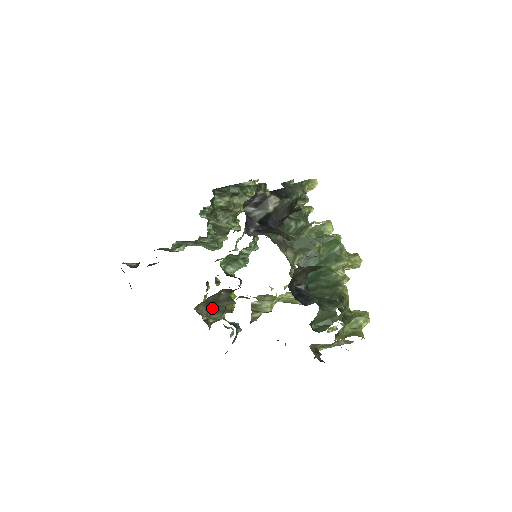
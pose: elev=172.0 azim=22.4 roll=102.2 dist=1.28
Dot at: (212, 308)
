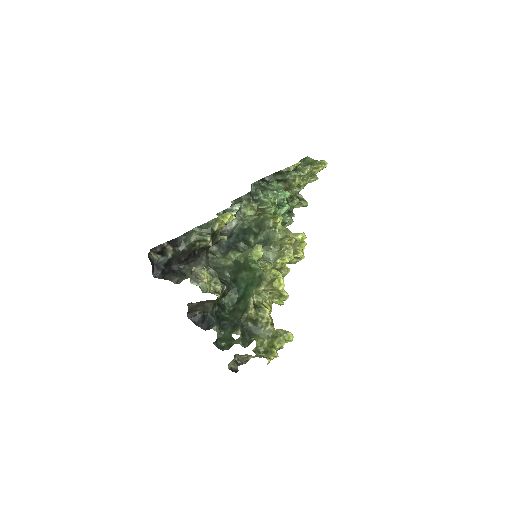
Dot at: occluded
